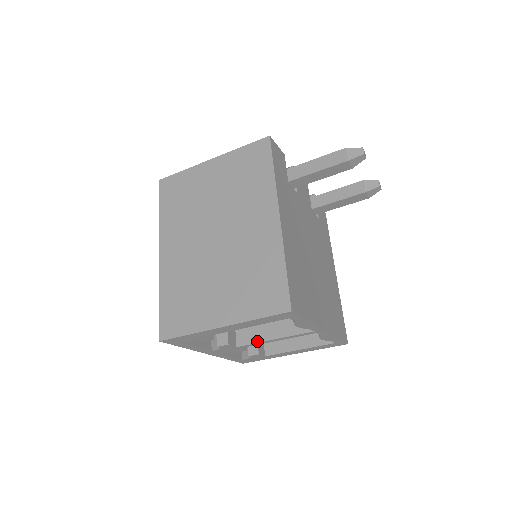
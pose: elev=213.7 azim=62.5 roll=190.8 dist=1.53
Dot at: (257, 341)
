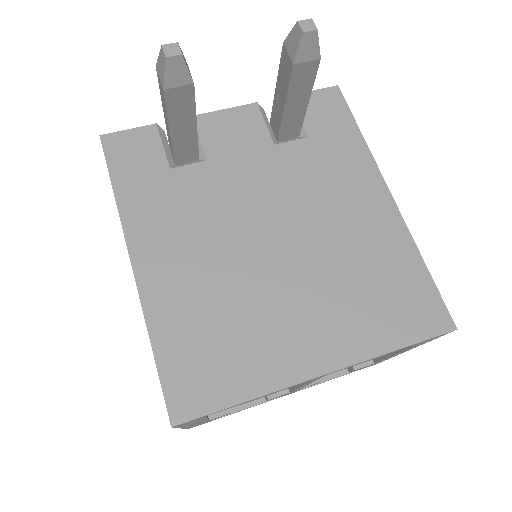
Dot at: (294, 387)
